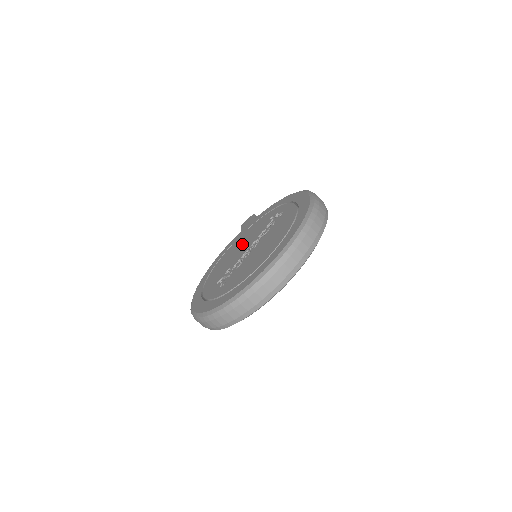
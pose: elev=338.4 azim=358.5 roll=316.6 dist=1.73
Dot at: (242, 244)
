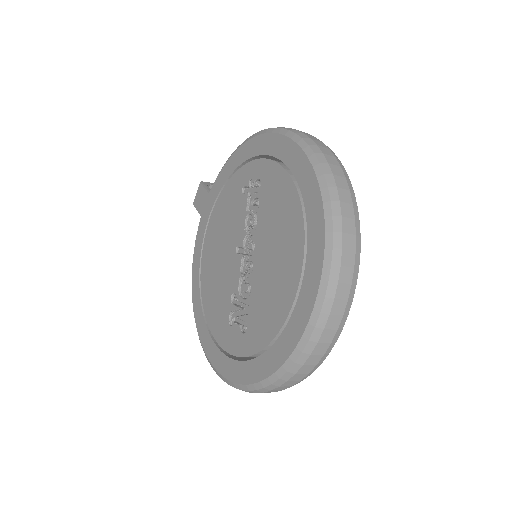
Dot at: (223, 245)
